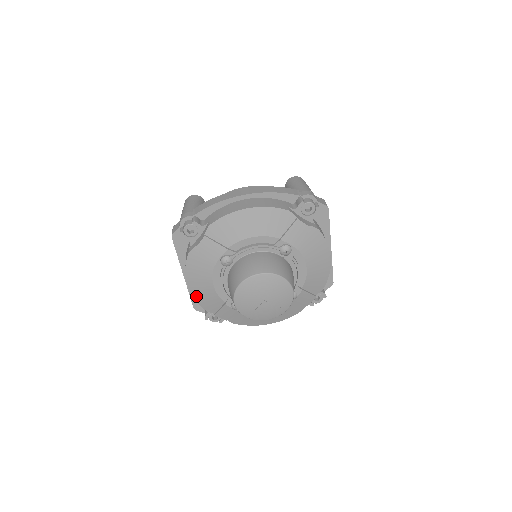
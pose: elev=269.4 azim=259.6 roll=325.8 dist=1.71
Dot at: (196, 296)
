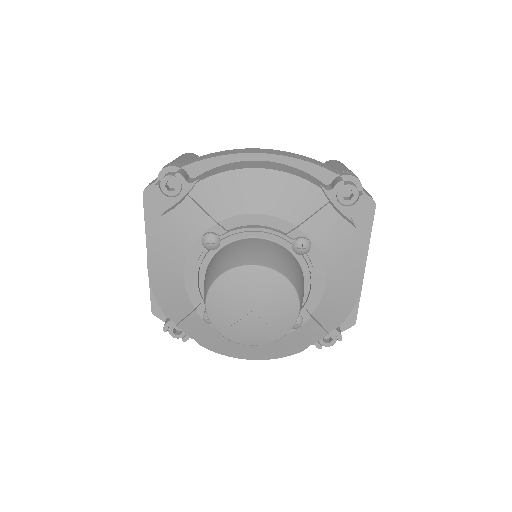
Dot at: (156, 289)
